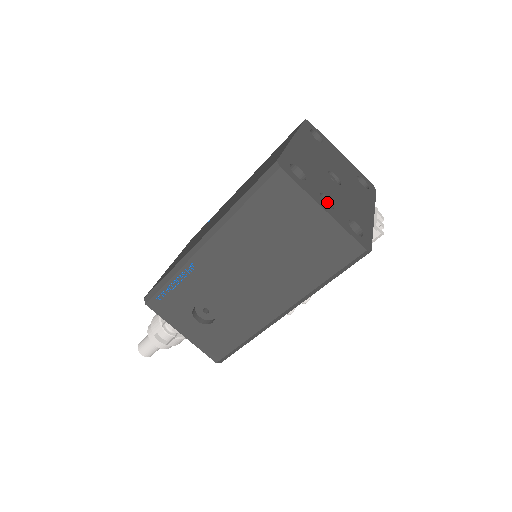
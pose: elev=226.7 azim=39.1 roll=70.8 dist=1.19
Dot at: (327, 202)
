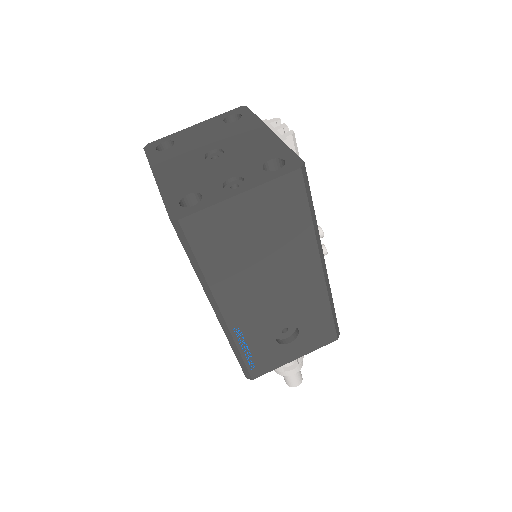
Dot at: (234, 182)
